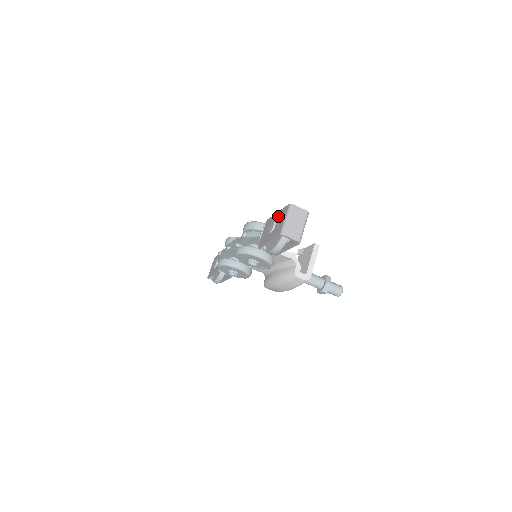
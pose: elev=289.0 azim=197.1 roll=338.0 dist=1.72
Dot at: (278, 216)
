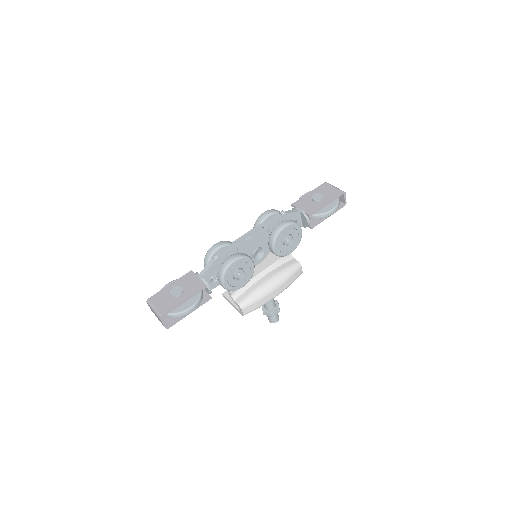
Dot at: (317, 192)
